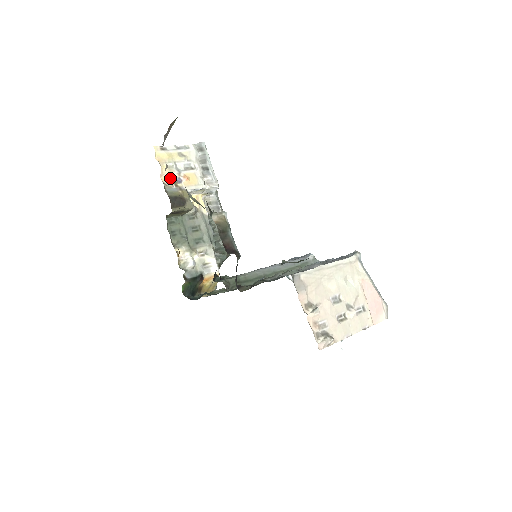
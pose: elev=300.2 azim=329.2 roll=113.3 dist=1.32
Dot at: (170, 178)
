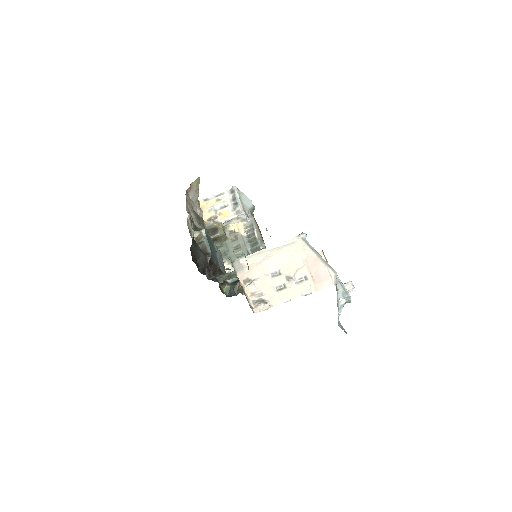
Dot at: (210, 217)
